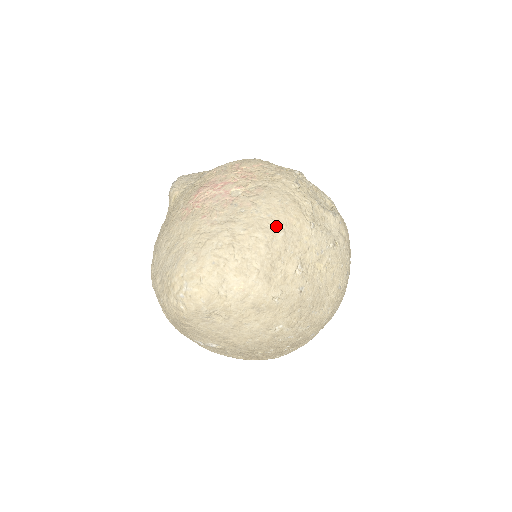
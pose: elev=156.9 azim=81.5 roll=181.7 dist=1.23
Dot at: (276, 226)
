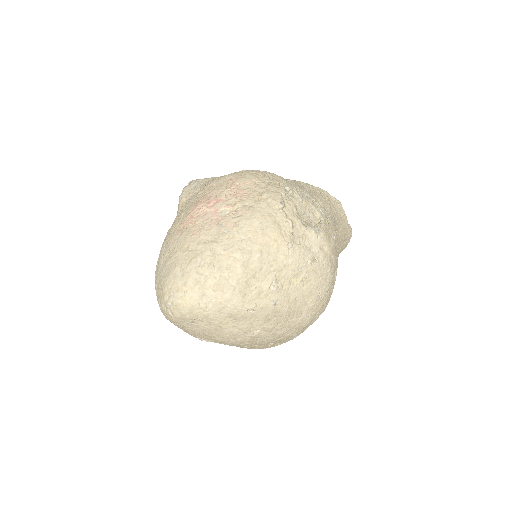
Dot at: (254, 247)
